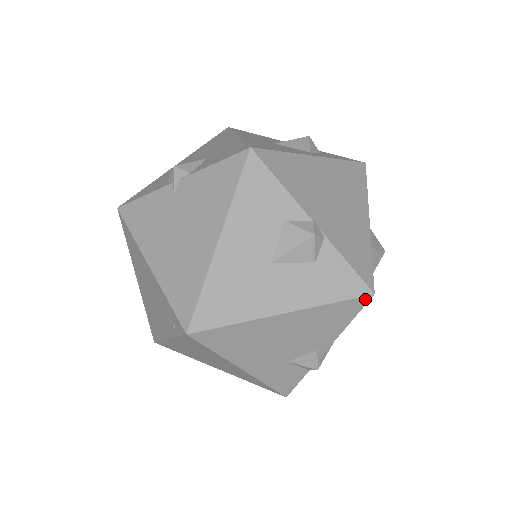
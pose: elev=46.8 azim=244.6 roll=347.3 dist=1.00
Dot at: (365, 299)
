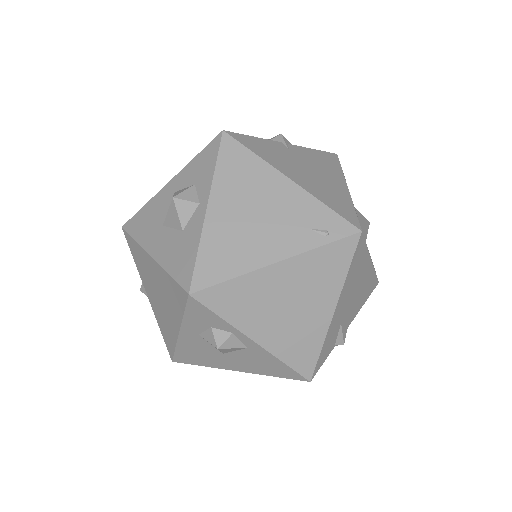
Dot at: (377, 283)
